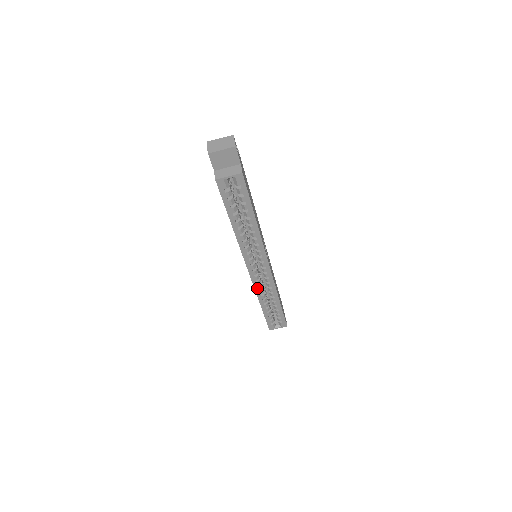
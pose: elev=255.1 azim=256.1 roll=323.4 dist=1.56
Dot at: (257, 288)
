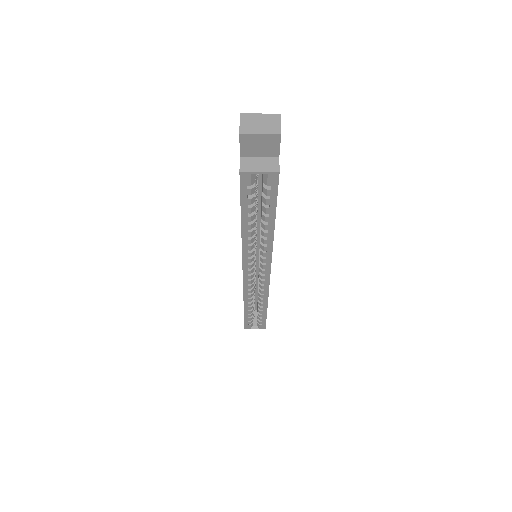
Dot at: (246, 291)
